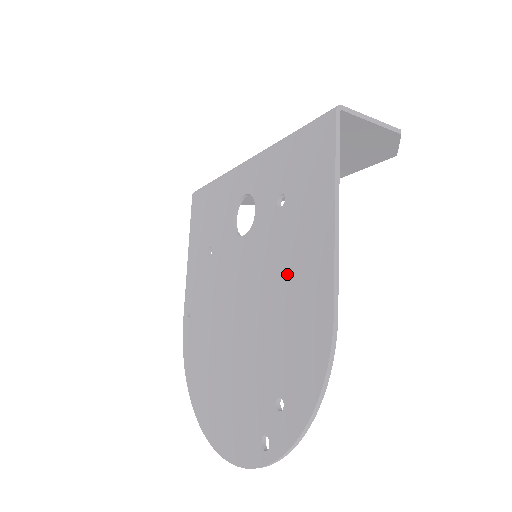
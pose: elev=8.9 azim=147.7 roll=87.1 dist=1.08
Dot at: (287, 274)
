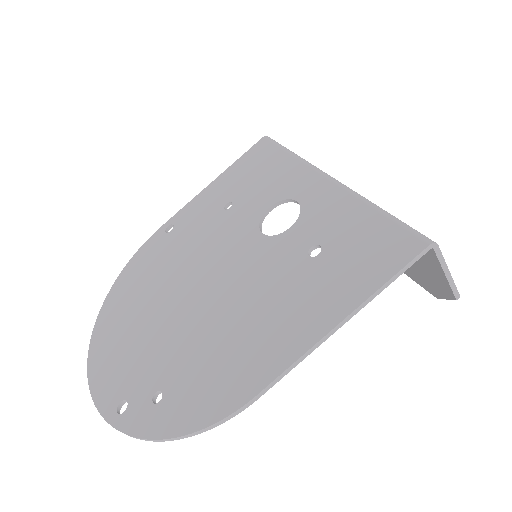
Dot at: (259, 314)
